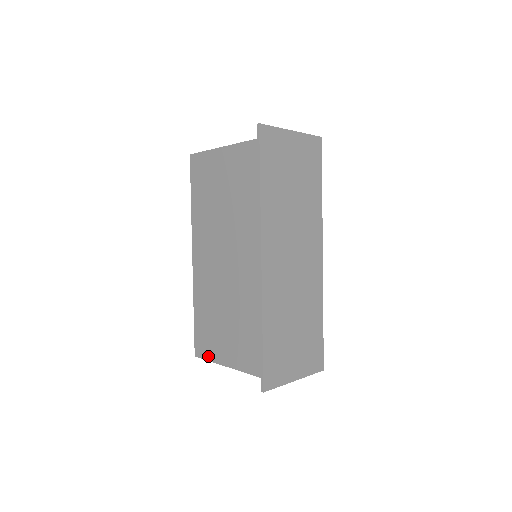
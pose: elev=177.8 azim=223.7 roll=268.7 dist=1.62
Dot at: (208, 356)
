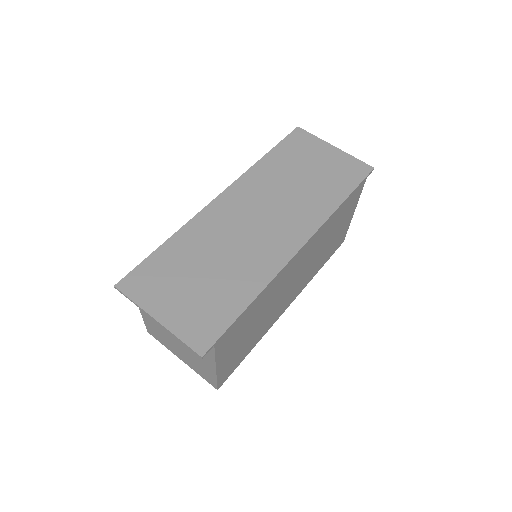
Dot at: occluded
